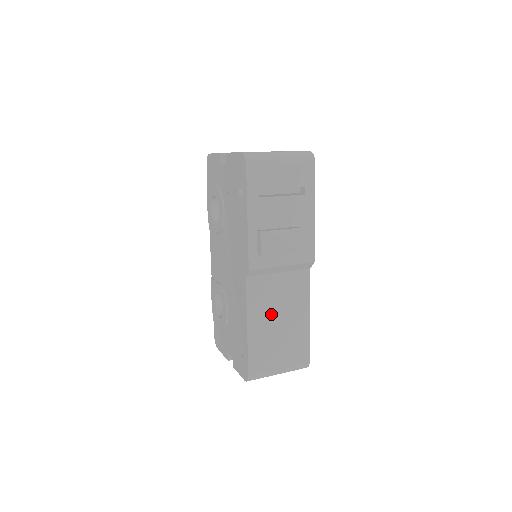
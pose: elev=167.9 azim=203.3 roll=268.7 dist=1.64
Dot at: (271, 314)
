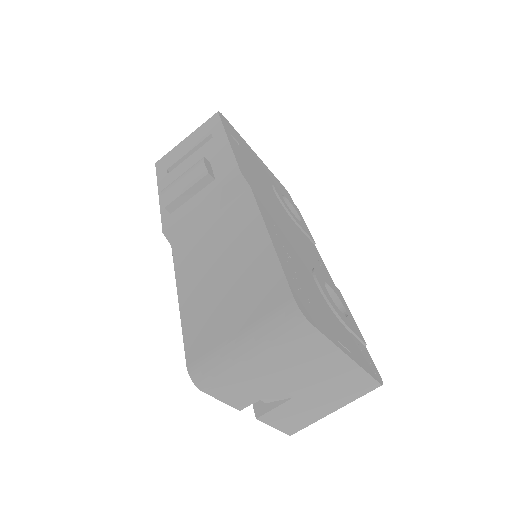
Dot at: (208, 265)
